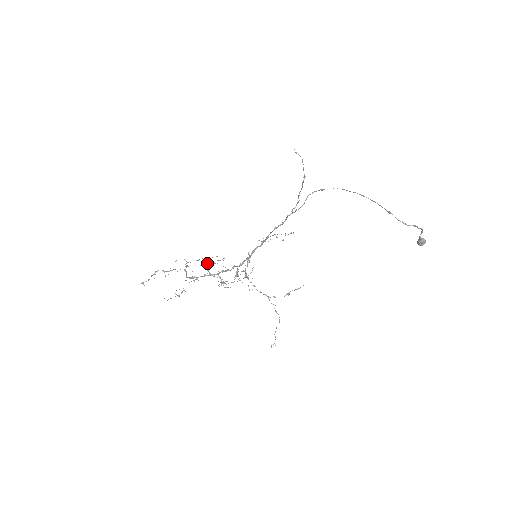
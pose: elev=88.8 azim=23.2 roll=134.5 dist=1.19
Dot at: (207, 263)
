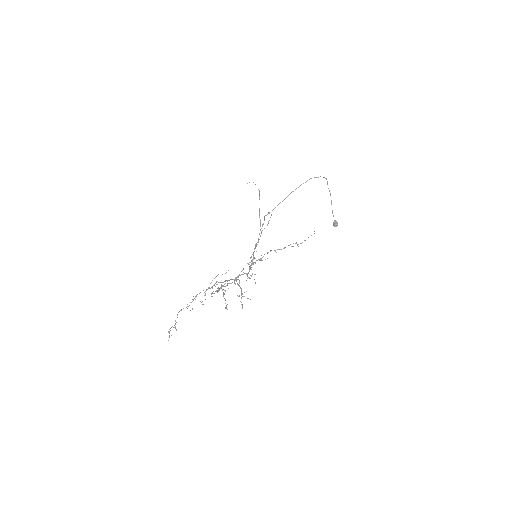
Dot at: occluded
